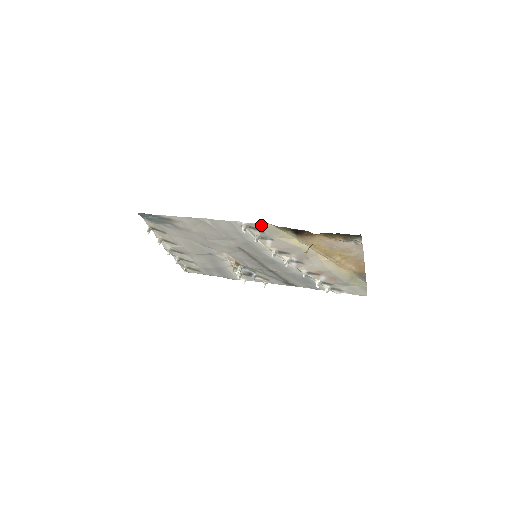
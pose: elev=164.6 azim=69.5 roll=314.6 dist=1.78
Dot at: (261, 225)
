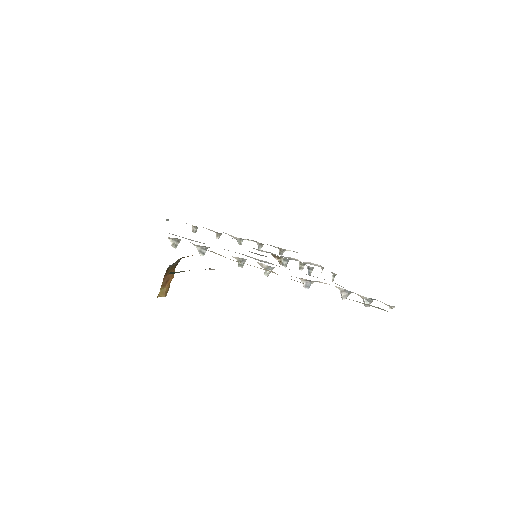
Dot at: occluded
